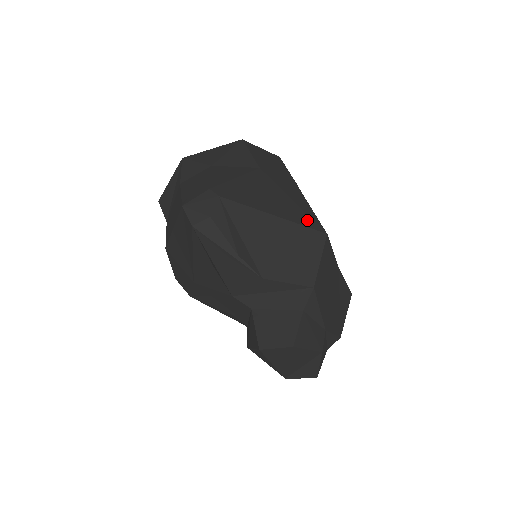
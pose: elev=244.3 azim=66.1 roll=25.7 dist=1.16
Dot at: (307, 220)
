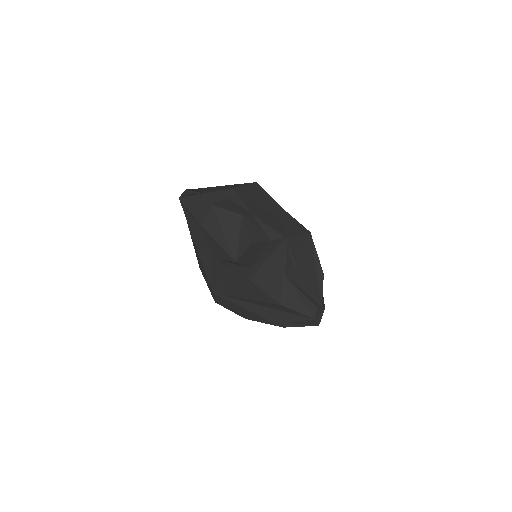
Dot at: occluded
